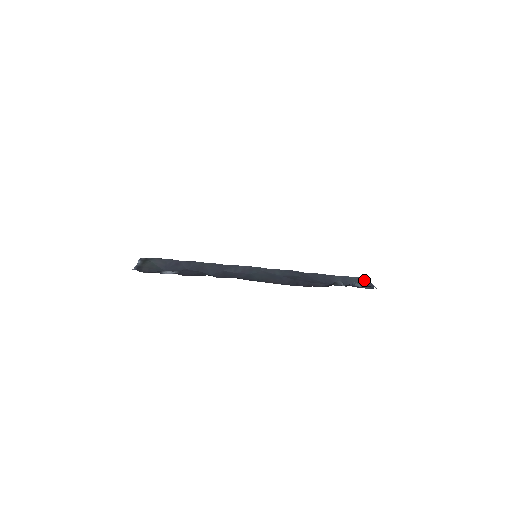
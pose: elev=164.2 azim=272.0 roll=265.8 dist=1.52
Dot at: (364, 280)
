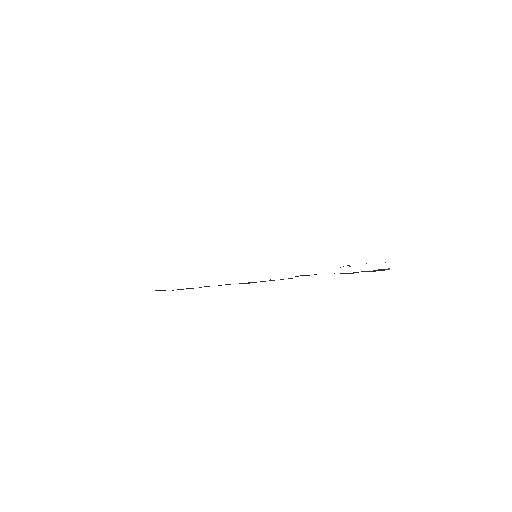
Dot at: (382, 269)
